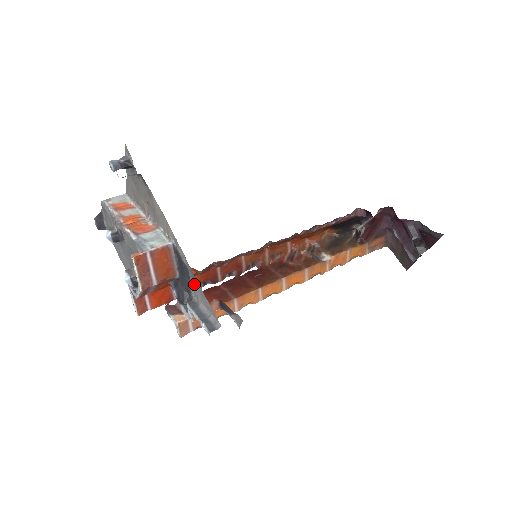
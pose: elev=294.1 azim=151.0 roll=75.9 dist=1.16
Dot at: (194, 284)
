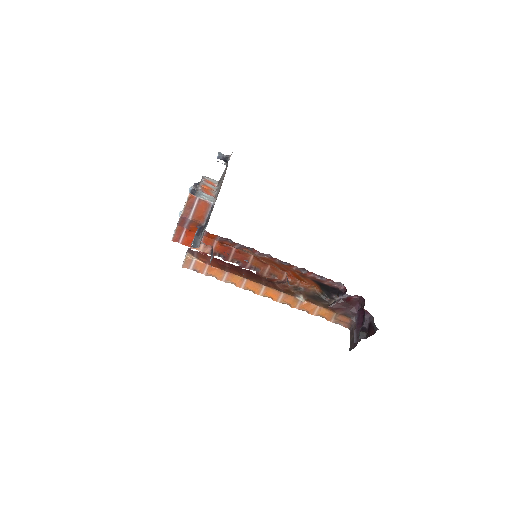
Dot at: (206, 226)
